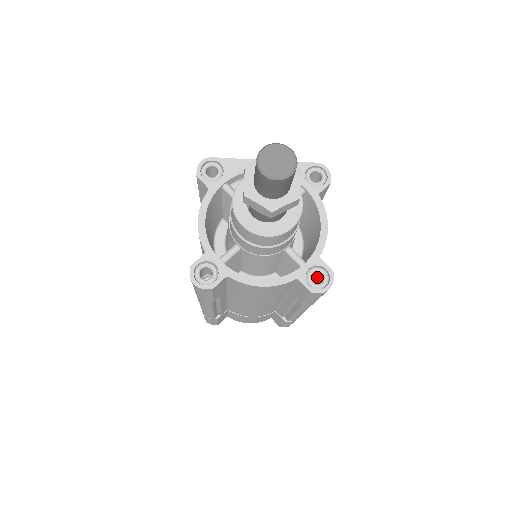
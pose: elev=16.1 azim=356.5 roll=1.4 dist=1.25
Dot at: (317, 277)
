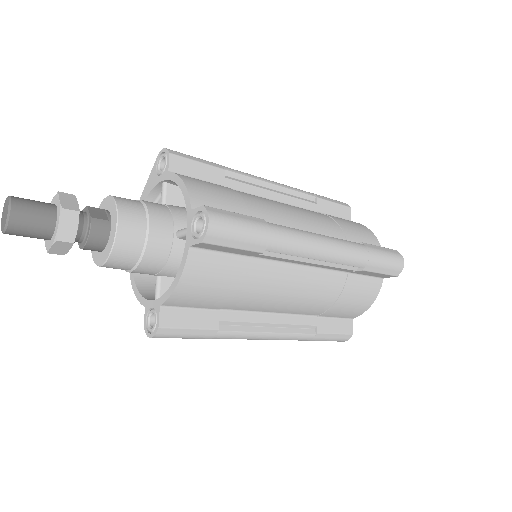
Dot at: occluded
